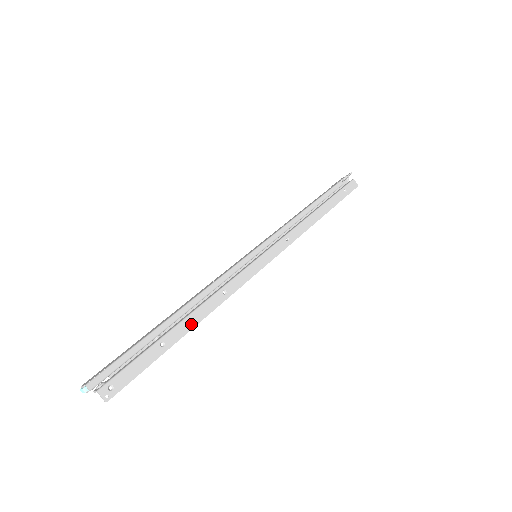
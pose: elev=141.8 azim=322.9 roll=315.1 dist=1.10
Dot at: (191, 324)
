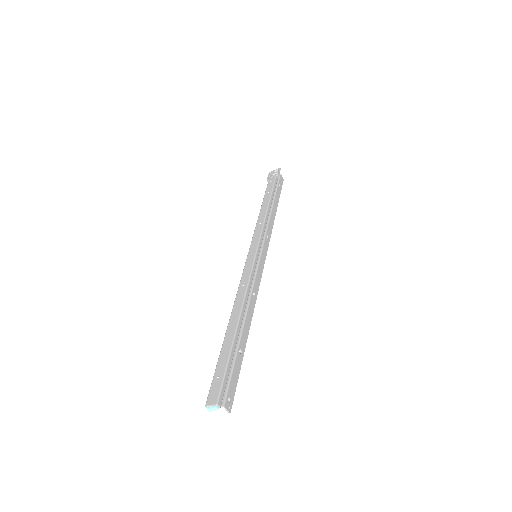
Dot at: (247, 328)
